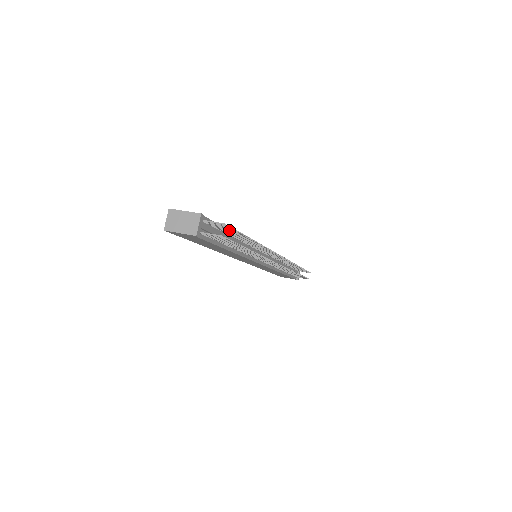
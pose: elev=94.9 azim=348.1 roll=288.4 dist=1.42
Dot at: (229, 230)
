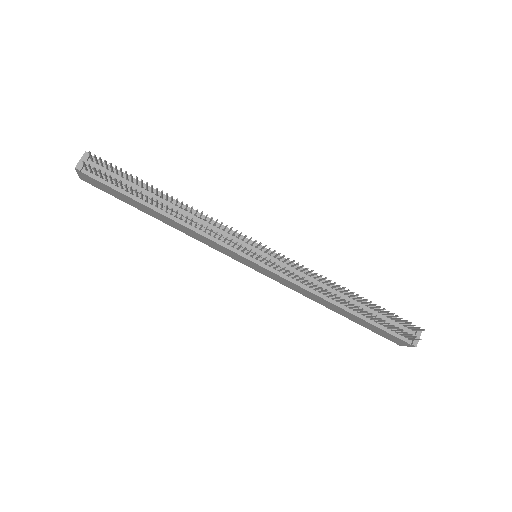
Dot at: (121, 172)
